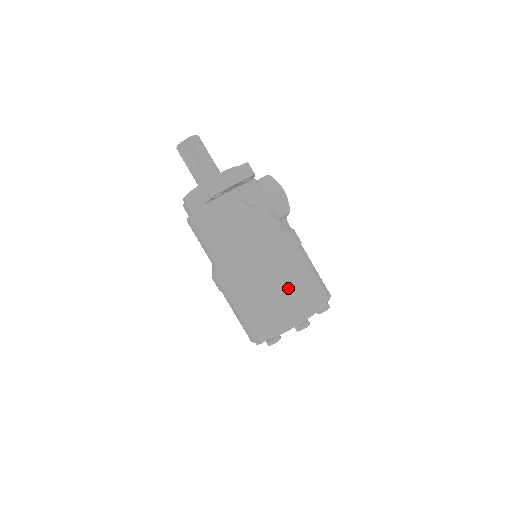
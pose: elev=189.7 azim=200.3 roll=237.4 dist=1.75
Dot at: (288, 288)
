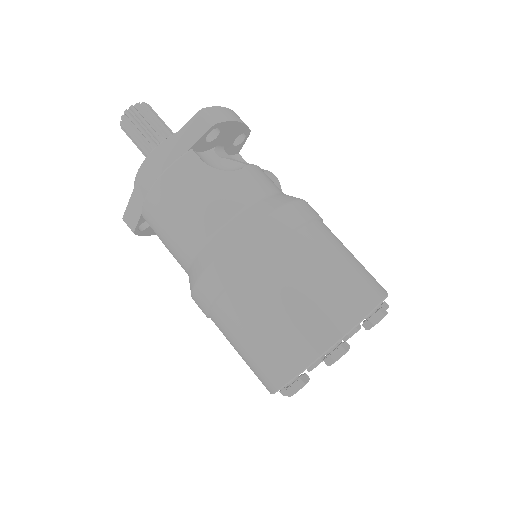
Dot at: (343, 255)
